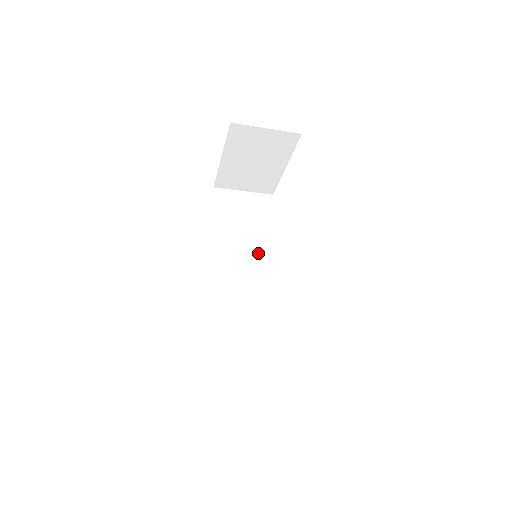
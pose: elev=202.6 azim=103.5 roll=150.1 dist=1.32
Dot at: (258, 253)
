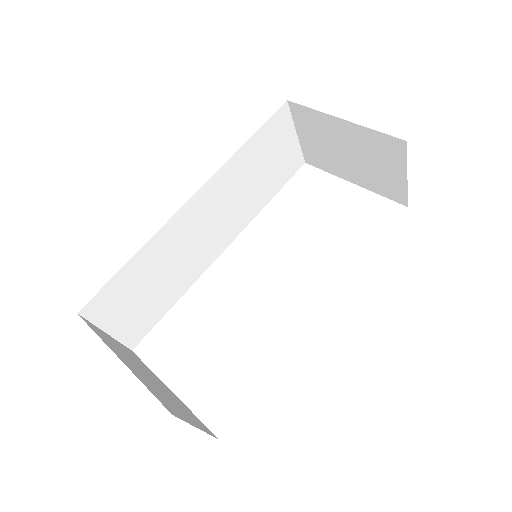
Dot at: (241, 210)
